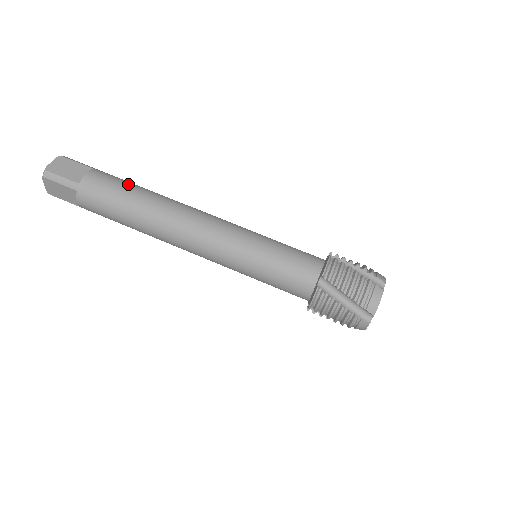
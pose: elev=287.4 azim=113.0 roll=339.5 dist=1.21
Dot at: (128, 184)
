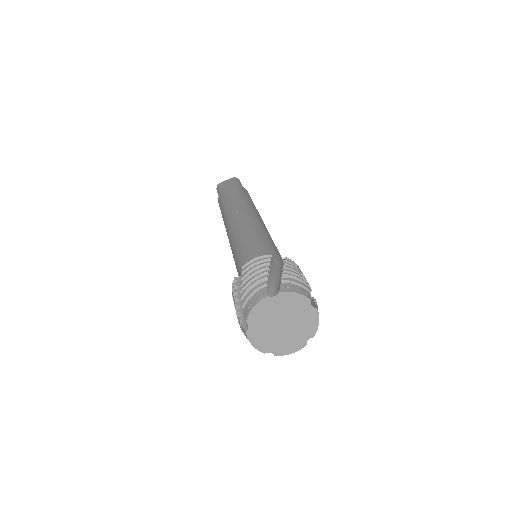
Dot at: (238, 193)
